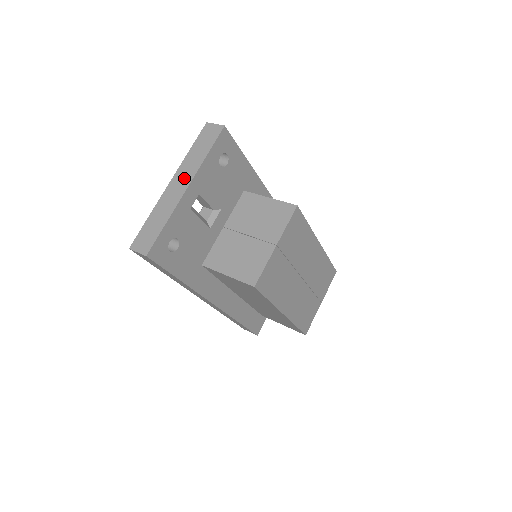
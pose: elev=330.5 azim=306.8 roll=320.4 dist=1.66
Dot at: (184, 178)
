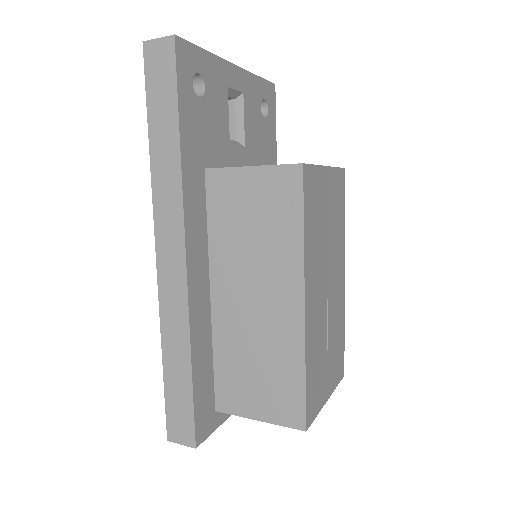
Dot at: occluded
